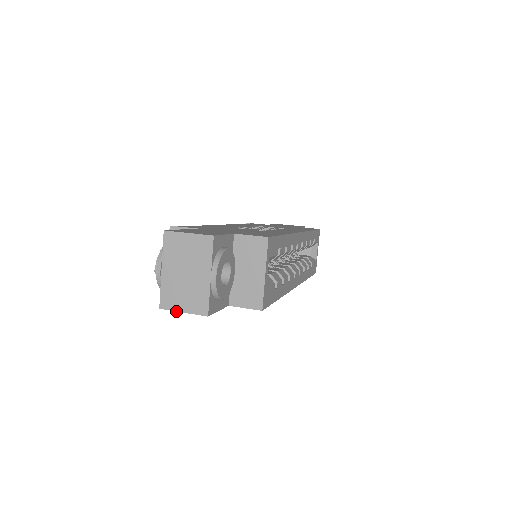
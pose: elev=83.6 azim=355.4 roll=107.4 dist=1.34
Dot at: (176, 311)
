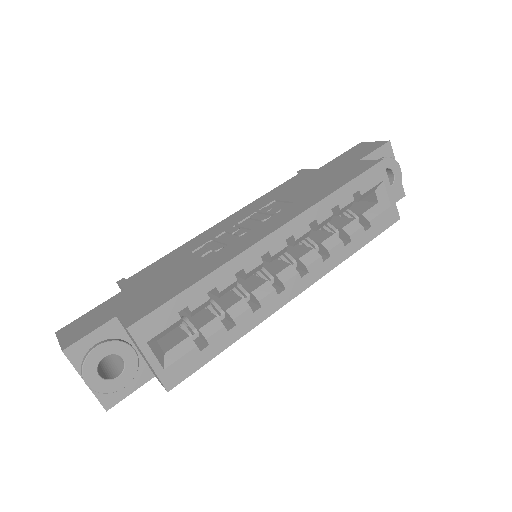
Dot at: occluded
